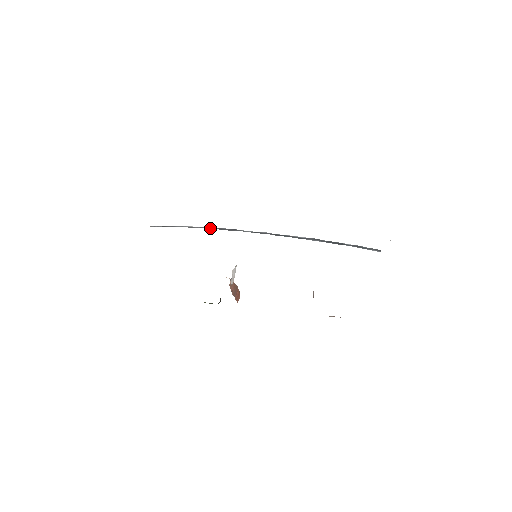
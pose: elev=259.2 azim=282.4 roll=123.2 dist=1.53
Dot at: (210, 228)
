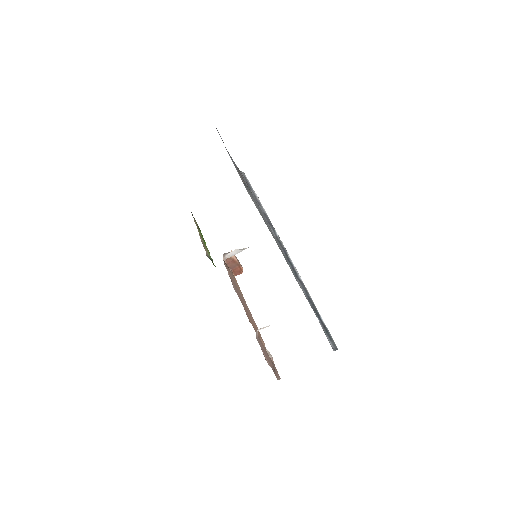
Dot at: (261, 208)
